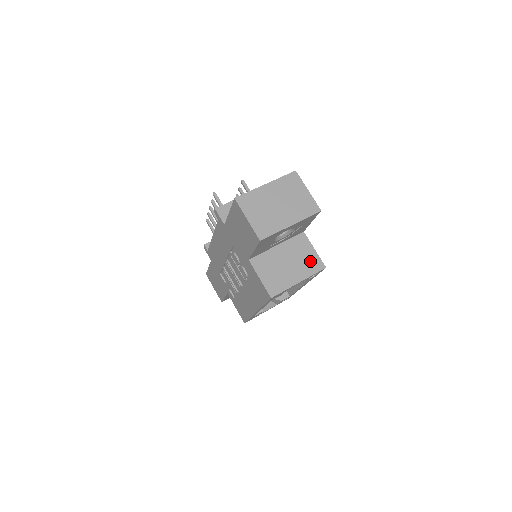
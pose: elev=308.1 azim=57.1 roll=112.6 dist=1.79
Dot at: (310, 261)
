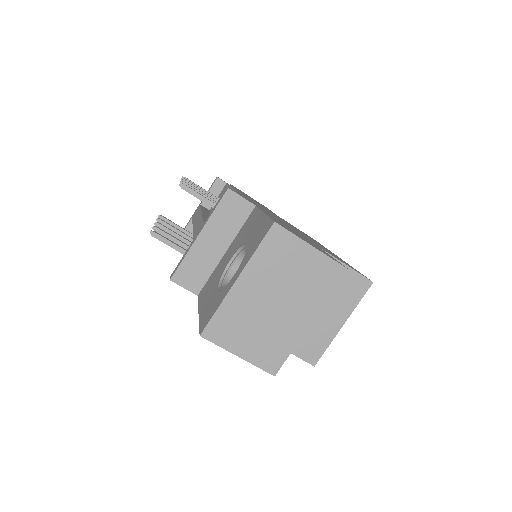
Dot at: (346, 287)
